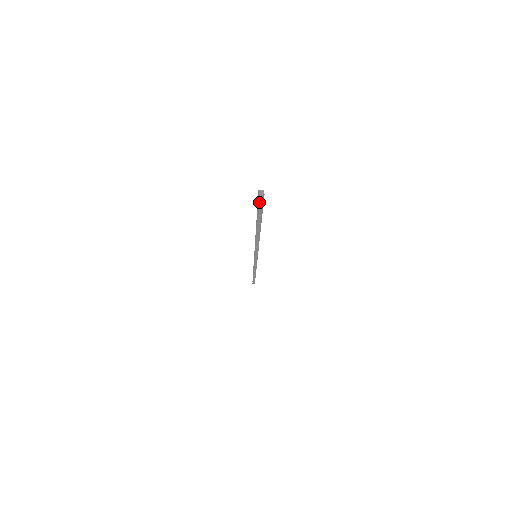
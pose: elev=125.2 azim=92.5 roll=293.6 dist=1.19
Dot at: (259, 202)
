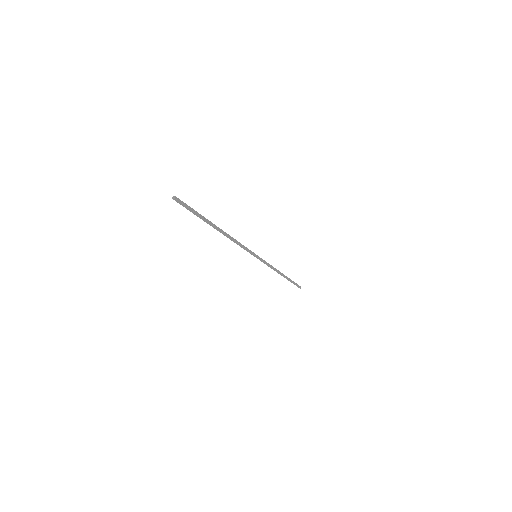
Dot at: (183, 205)
